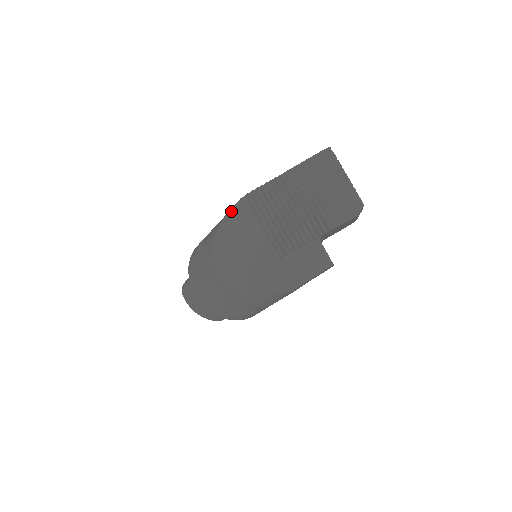
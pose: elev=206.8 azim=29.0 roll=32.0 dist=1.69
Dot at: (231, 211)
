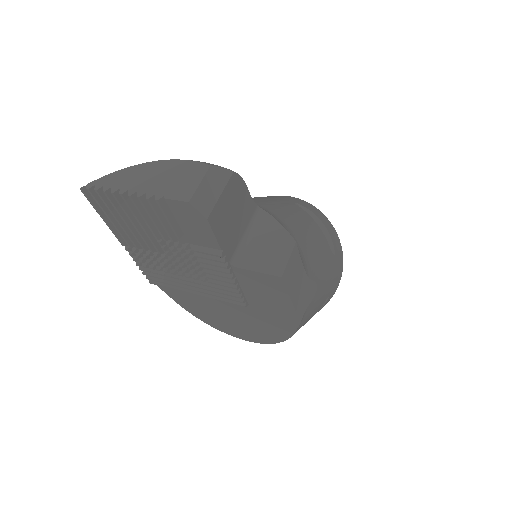
Dot at: (172, 298)
